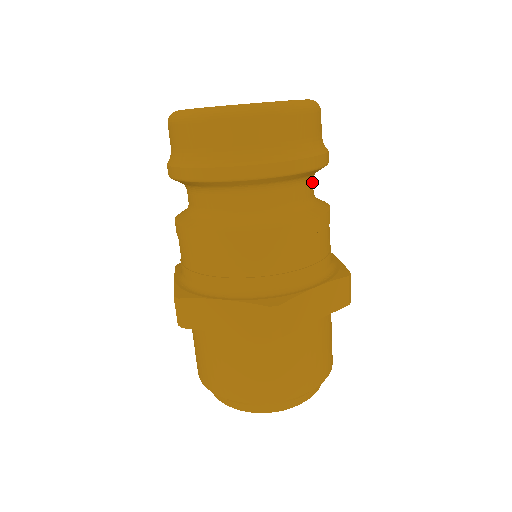
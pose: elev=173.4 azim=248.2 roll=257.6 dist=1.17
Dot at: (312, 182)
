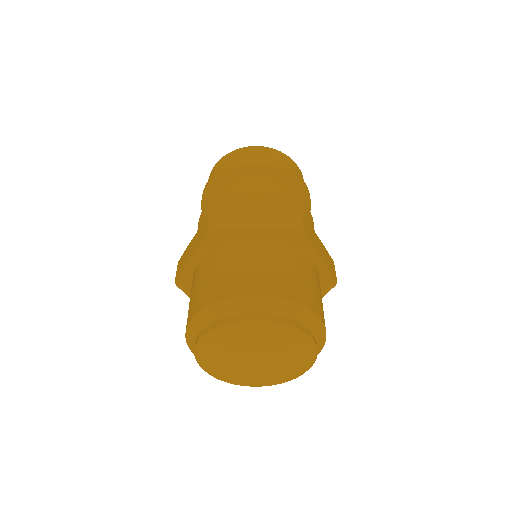
Dot at: occluded
